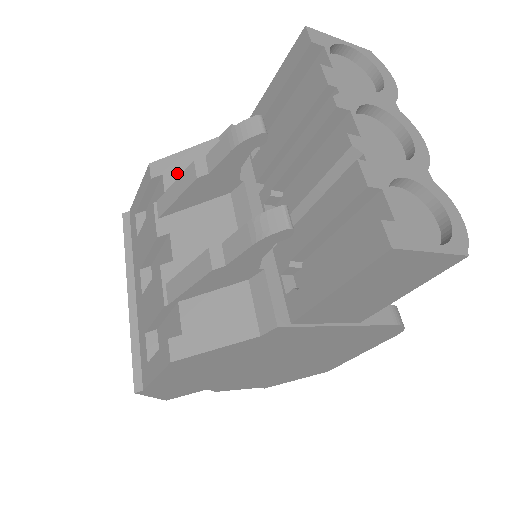
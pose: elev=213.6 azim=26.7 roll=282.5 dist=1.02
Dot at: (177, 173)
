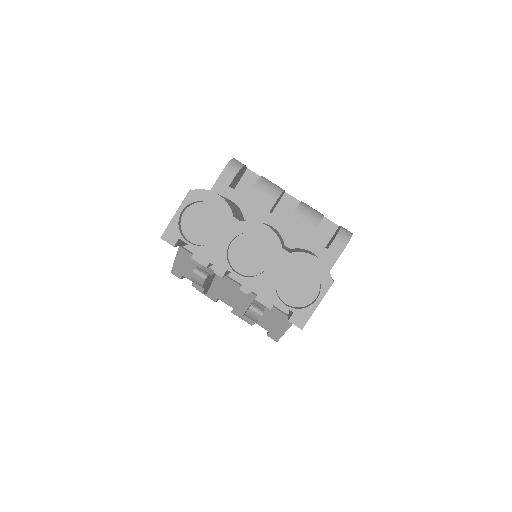
Dot at: (187, 272)
